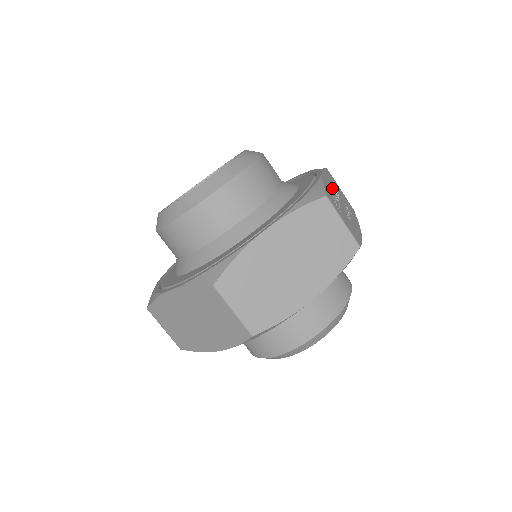
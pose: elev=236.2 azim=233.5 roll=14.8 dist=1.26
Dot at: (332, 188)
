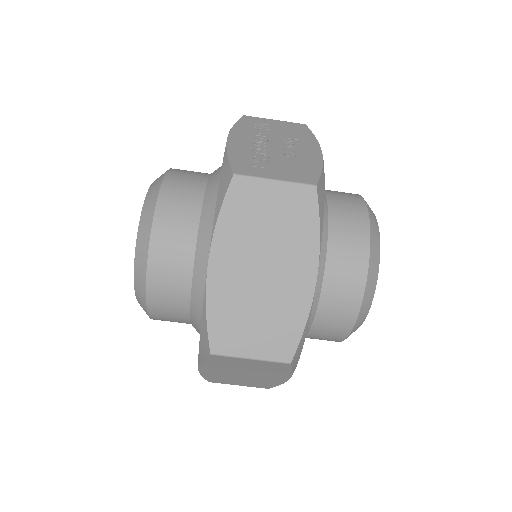
Dot at: (251, 141)
